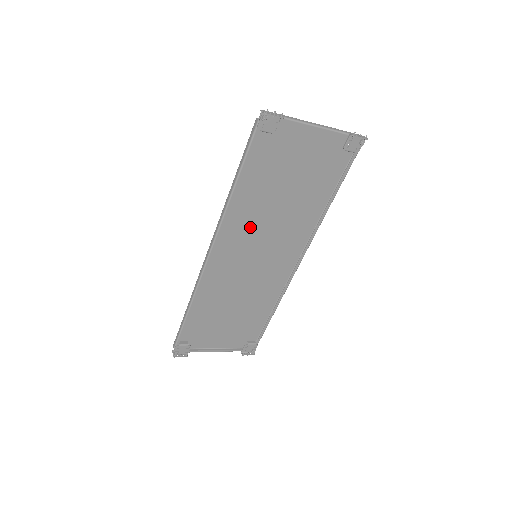
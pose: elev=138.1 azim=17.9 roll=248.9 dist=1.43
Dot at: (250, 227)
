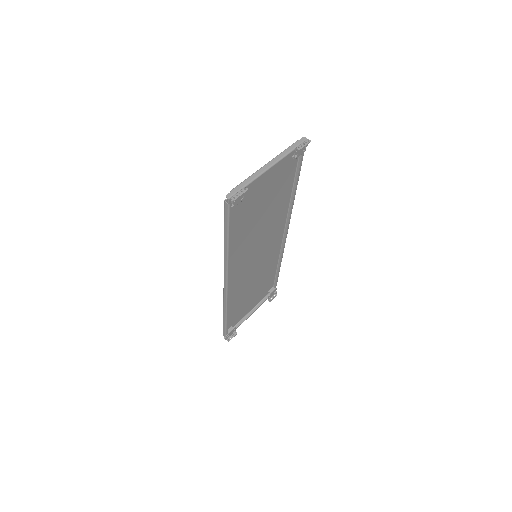
Dot at: (245, 248)
